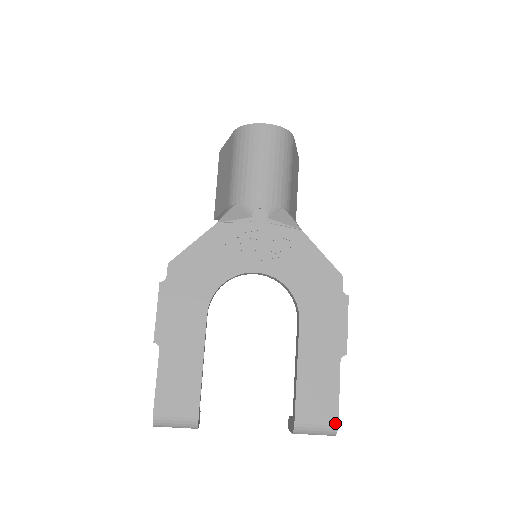
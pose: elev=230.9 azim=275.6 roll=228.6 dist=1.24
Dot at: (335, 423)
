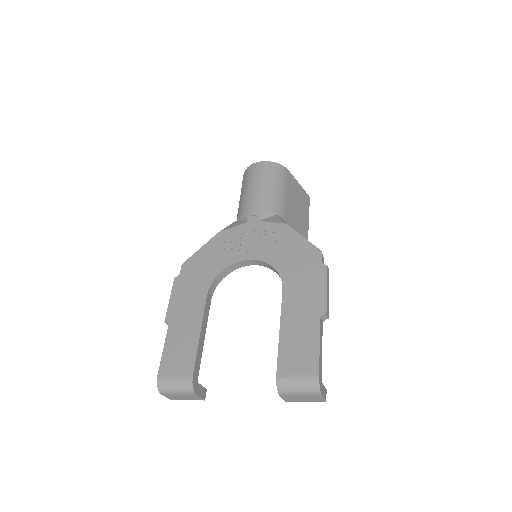
Dot at: (316, 376)
